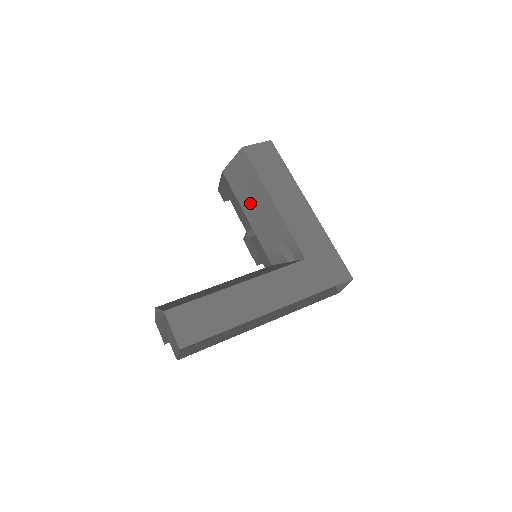
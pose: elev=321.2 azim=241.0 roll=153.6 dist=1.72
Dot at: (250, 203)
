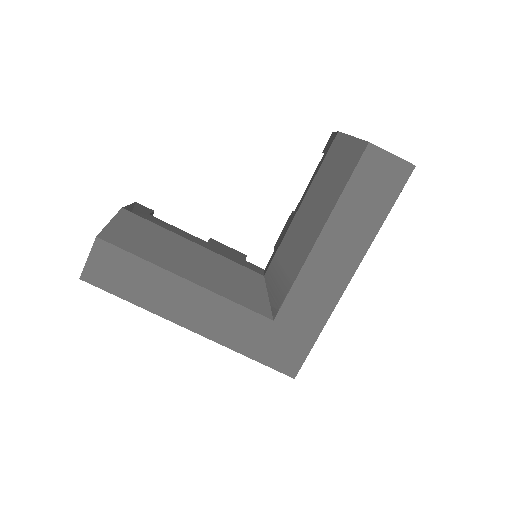
Dot at: (312, 203)
